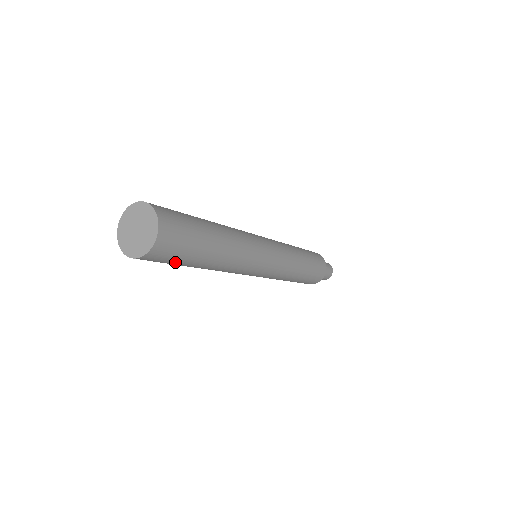
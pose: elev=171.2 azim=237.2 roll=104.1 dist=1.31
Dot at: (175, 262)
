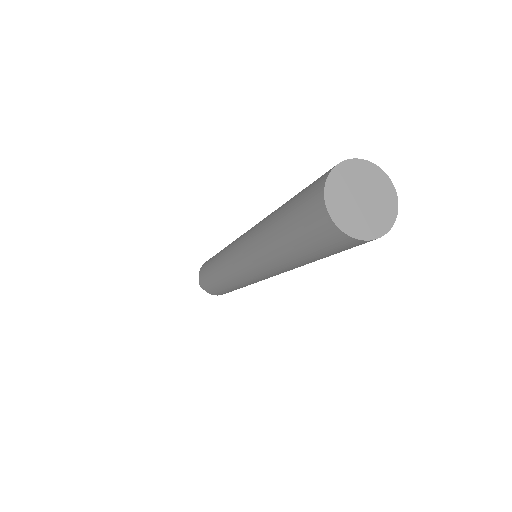
Dot at: (337, 252)
